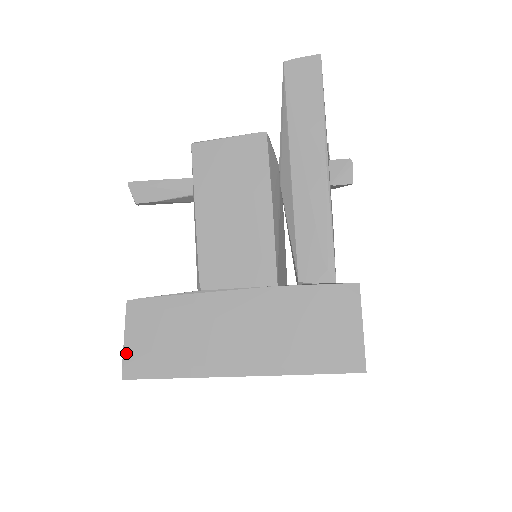
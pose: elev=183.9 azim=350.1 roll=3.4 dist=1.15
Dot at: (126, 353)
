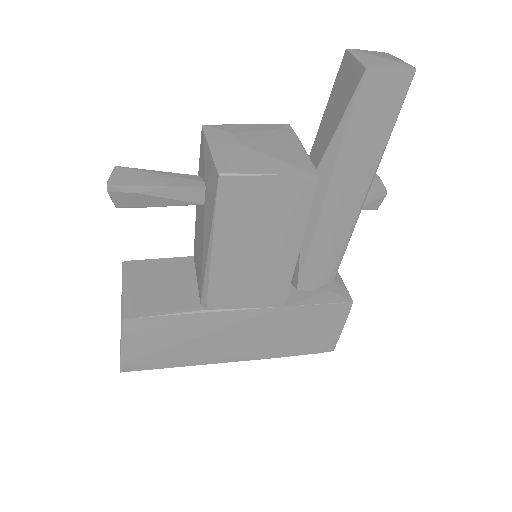
Dot at: (124, 357)
